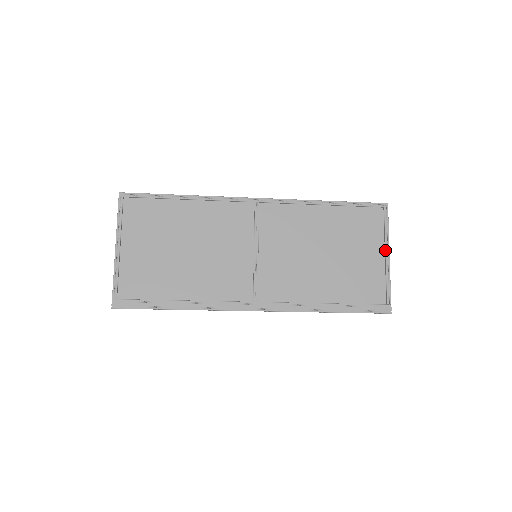
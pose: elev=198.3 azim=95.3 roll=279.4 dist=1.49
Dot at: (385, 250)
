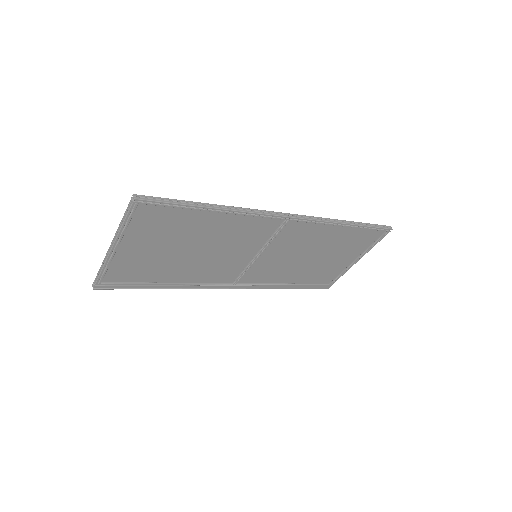
Dot at: (359, 257)
